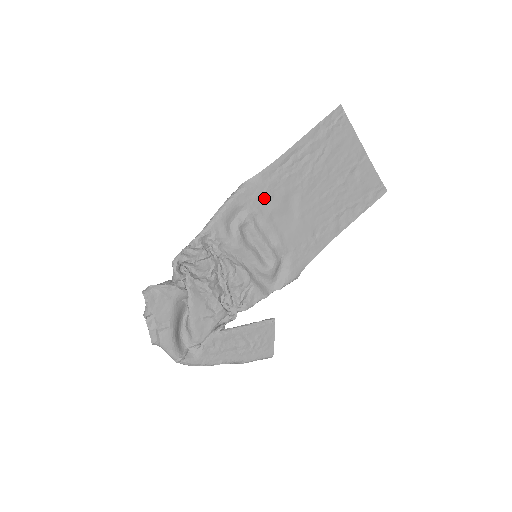
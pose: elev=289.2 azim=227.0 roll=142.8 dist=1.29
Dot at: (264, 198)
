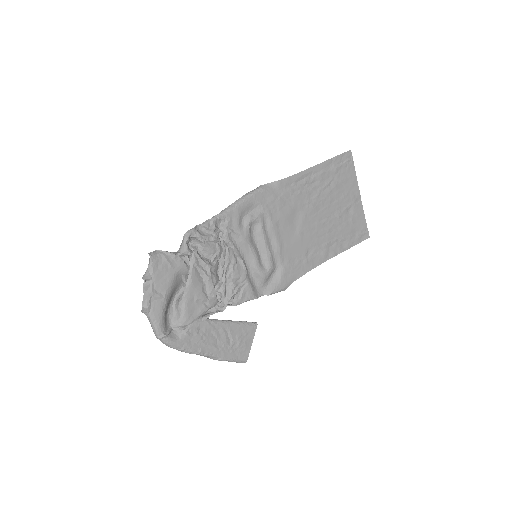
Dot at: (276, 204)
